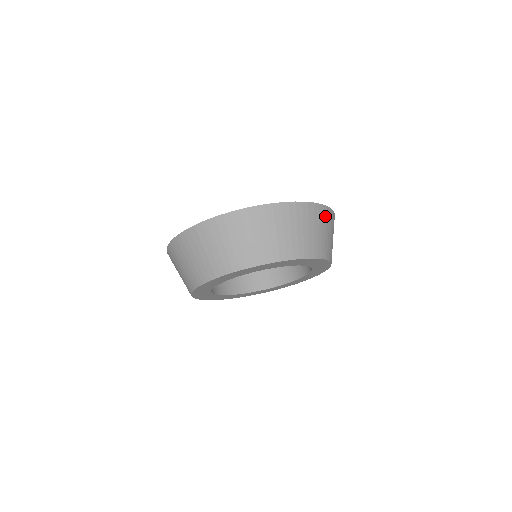
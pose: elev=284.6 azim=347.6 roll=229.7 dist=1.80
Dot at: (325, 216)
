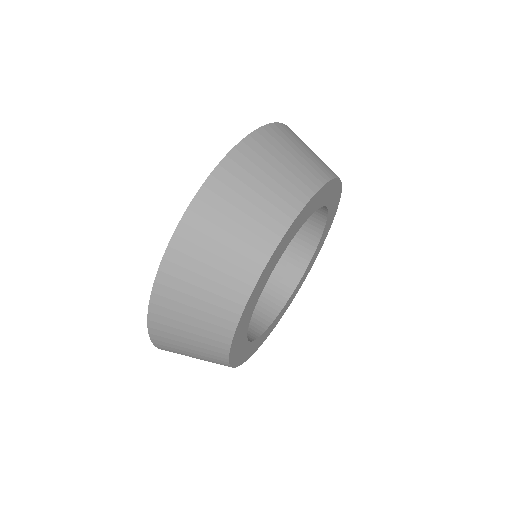
Dot at: (282, 135)
